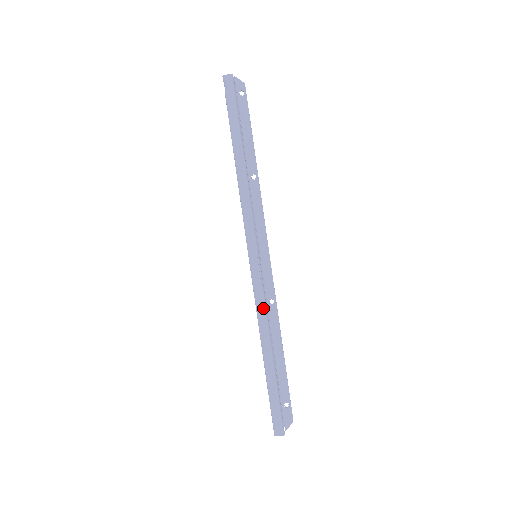
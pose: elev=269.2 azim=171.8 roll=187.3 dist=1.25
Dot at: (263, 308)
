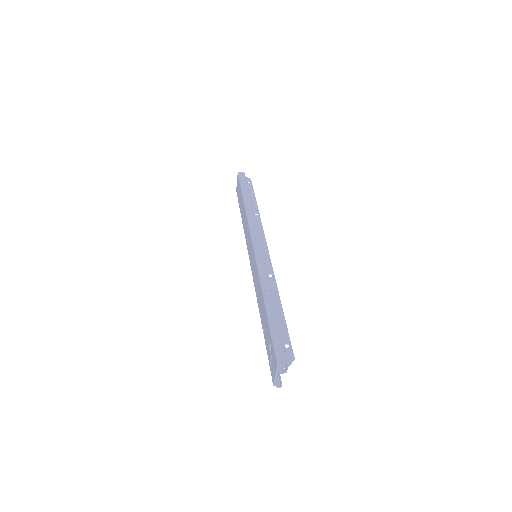
Dot at: (265, 274)
